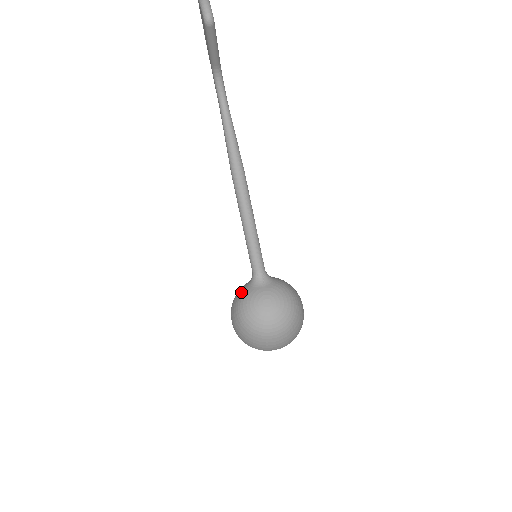
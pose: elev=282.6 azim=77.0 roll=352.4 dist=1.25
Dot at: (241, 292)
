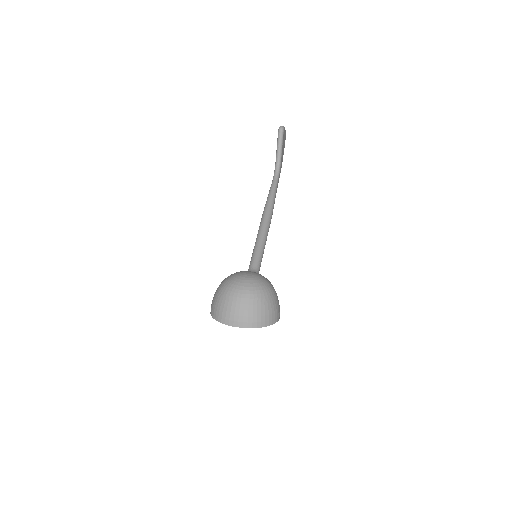
Dot at: occluded
